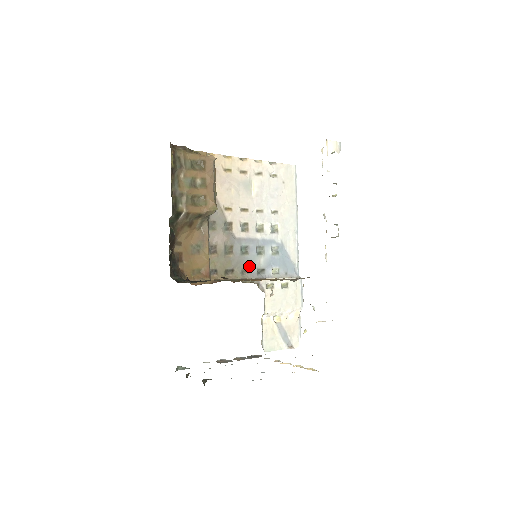
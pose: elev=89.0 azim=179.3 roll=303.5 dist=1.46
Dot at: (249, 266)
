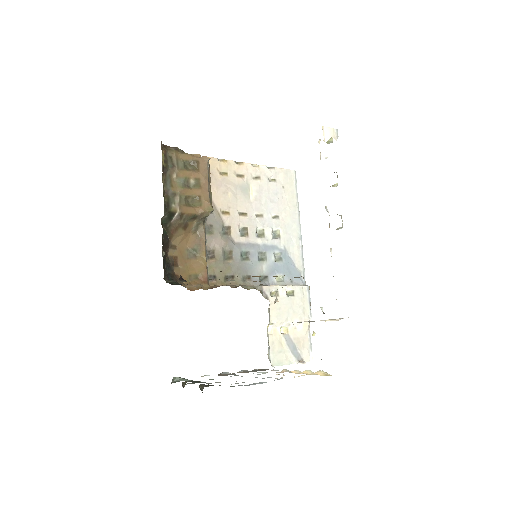
Dot at: (251, 273)
